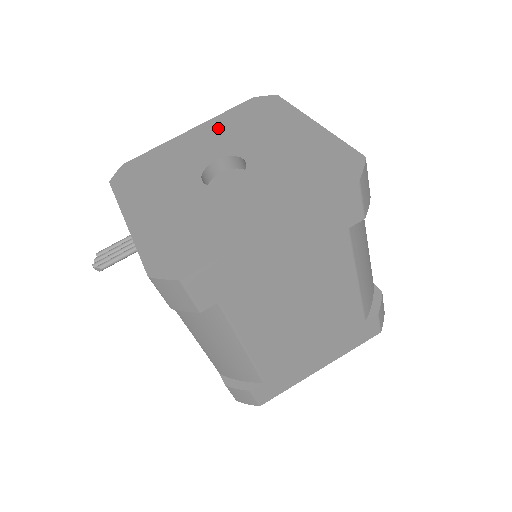
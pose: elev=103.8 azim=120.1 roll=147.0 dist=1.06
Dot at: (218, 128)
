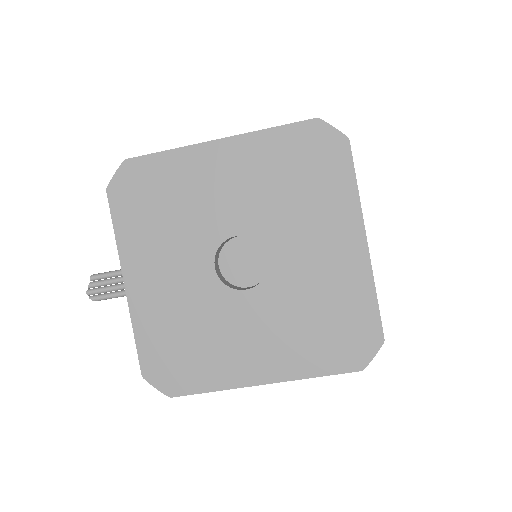
Dot at: (255, 164)
